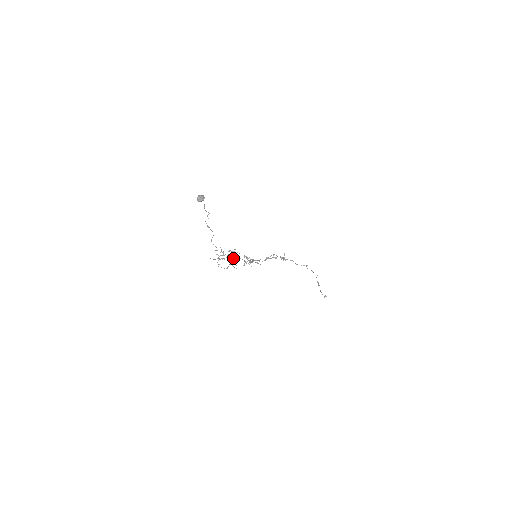
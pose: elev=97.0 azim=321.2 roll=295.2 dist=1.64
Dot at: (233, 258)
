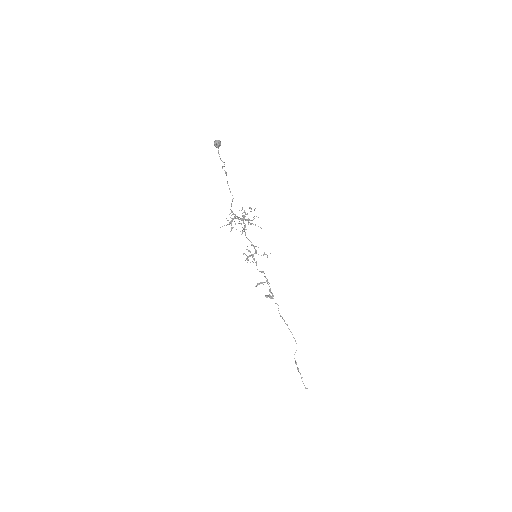
Dot at: (249, 219)
